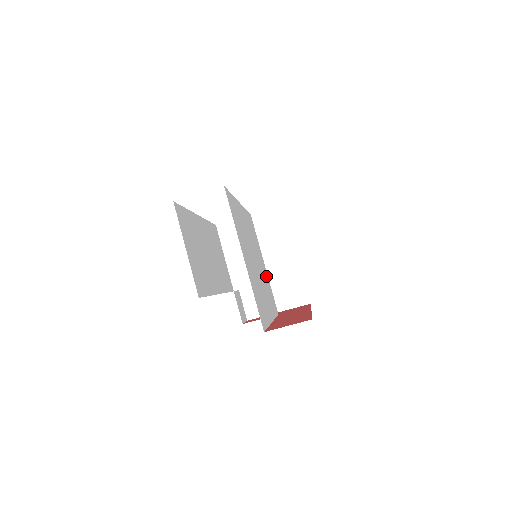
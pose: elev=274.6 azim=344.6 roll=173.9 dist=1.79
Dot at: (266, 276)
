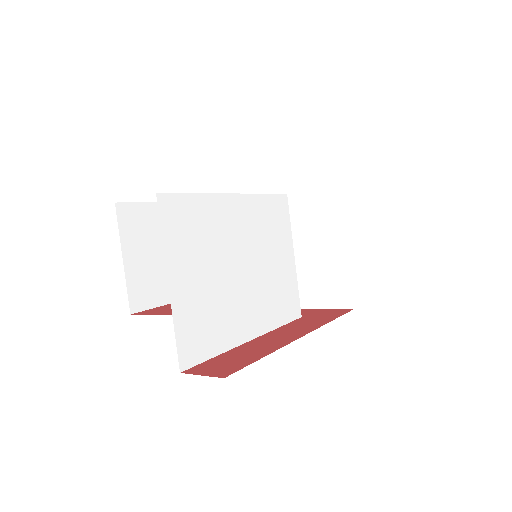
Dot at: (286, 273)
